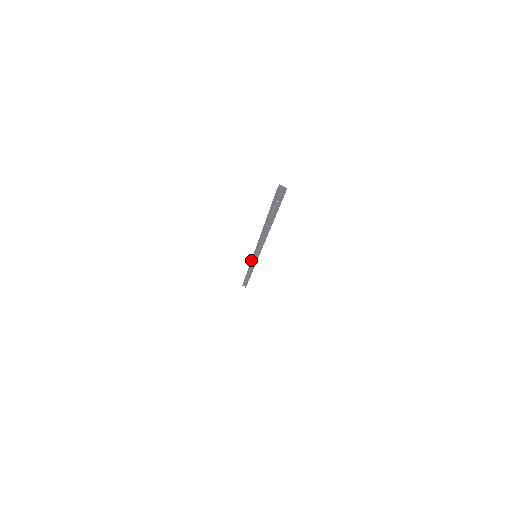
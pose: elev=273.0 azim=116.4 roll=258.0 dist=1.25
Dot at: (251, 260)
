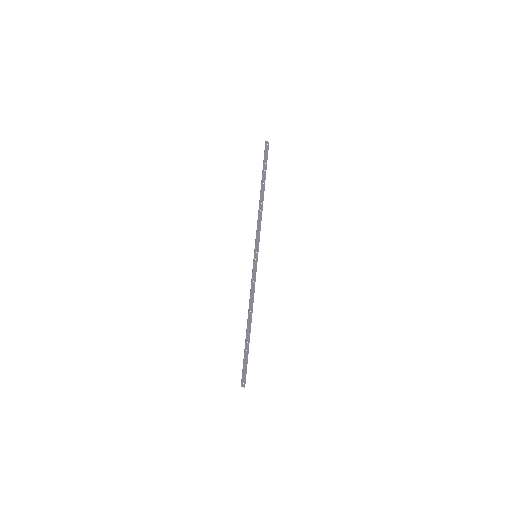
Dot at: (255, 244)
